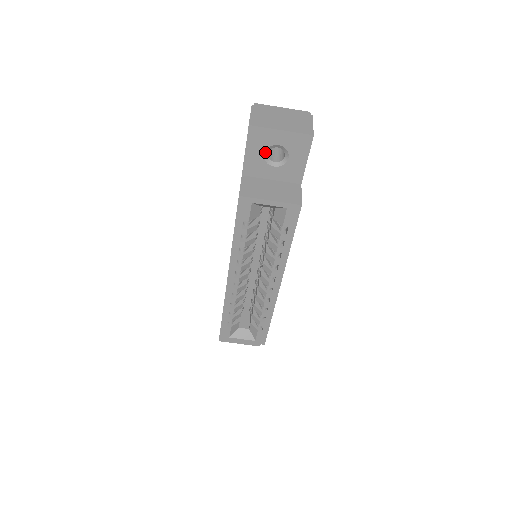
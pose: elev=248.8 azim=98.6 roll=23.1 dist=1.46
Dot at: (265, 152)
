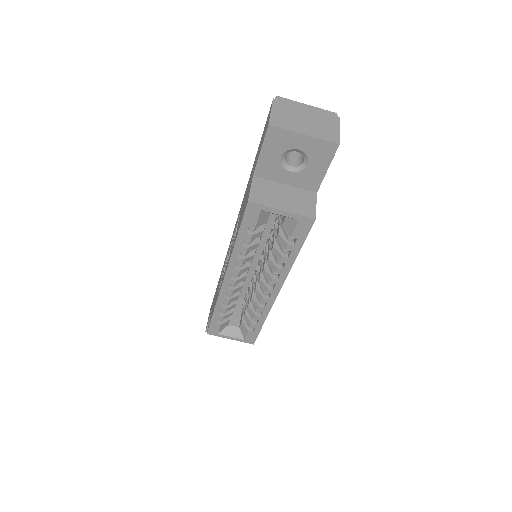
Dot at: (282, 155)
